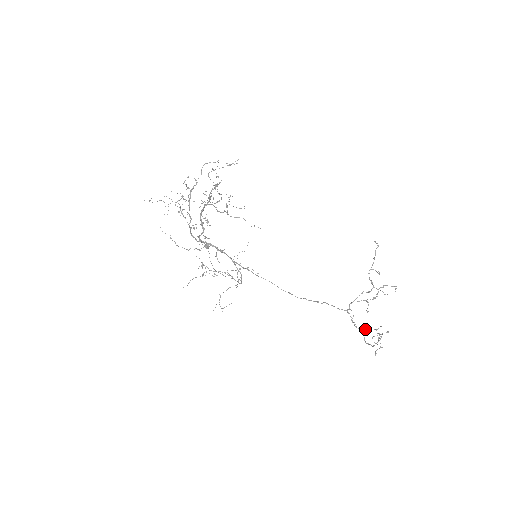
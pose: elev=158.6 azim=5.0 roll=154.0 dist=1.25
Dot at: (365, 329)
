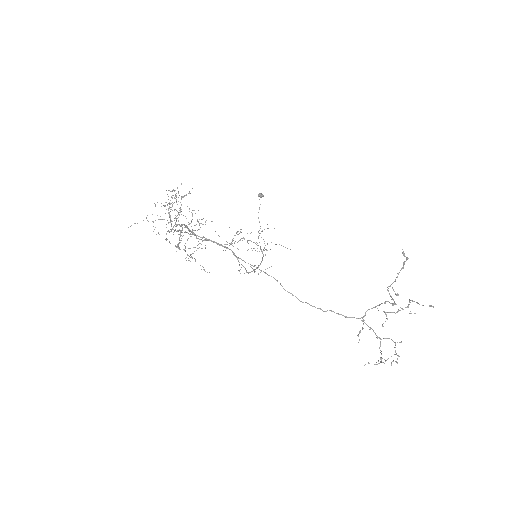
Dot at: (383, 338)
